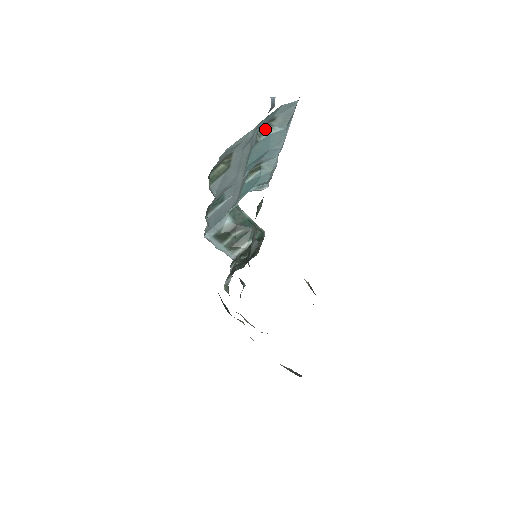
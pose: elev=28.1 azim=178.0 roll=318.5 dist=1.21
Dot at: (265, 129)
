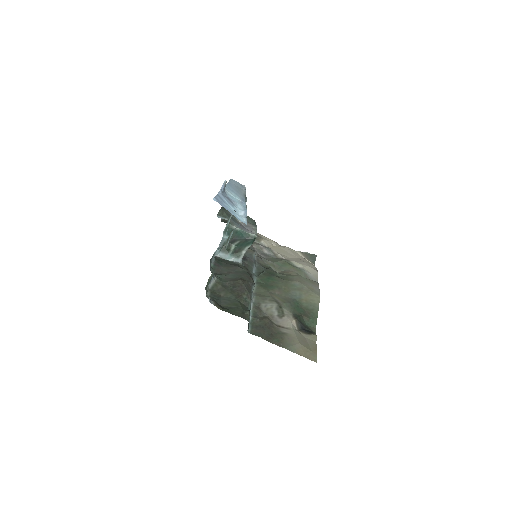
Dot at: (229, 235)
